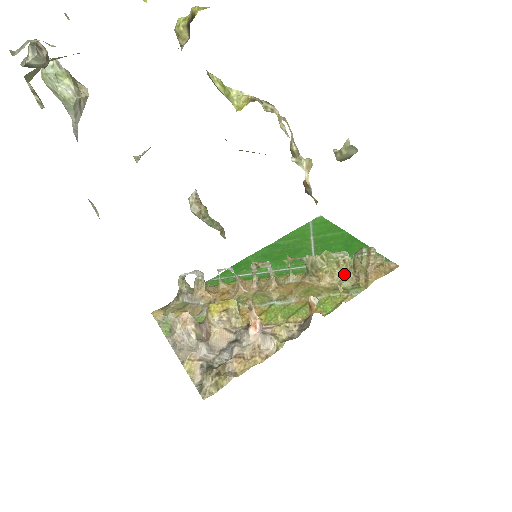
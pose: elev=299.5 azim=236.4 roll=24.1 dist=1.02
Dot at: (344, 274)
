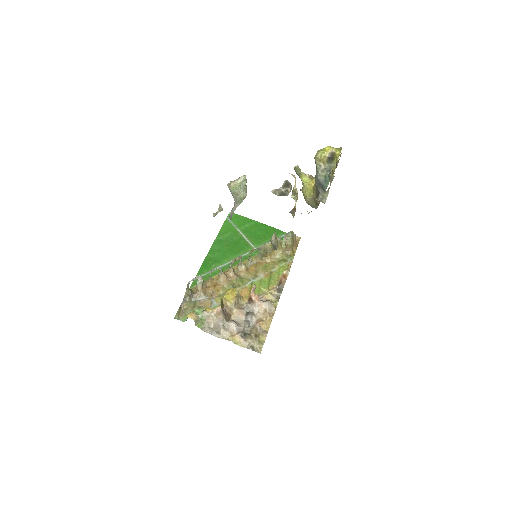
Dot at: (280, 251)
